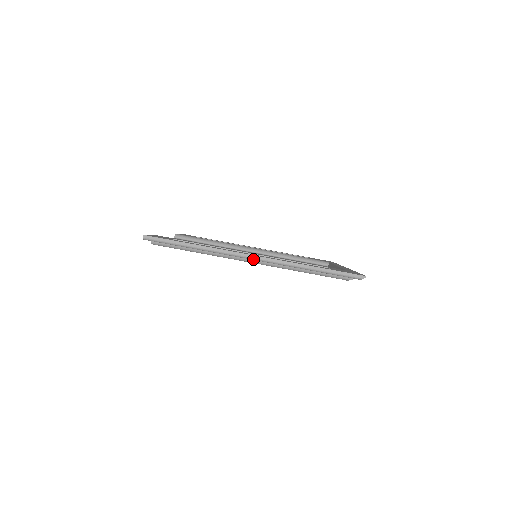
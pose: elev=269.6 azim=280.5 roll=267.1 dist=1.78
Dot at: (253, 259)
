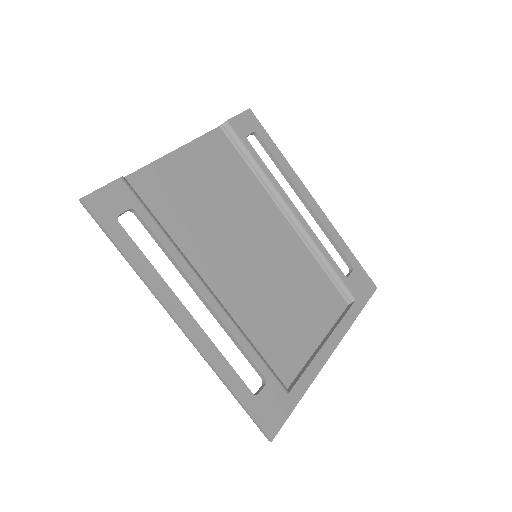
Dot at: (178, 324)
